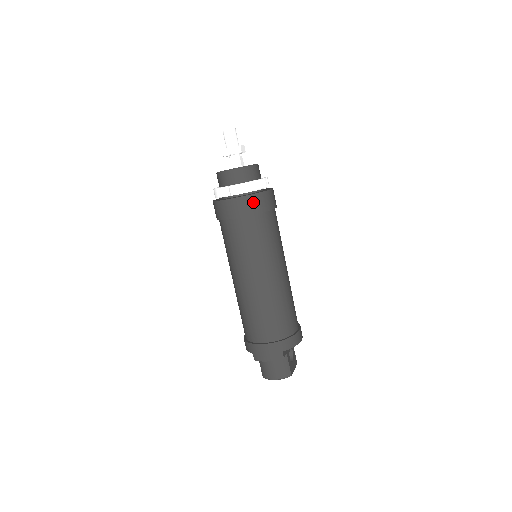
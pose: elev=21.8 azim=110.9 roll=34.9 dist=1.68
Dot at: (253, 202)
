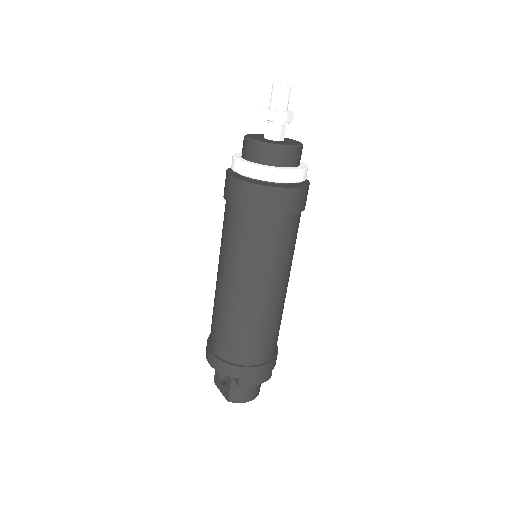
Dot at: (306, 195)
